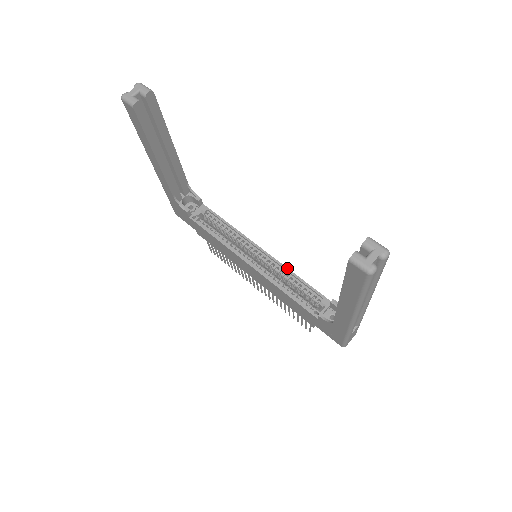
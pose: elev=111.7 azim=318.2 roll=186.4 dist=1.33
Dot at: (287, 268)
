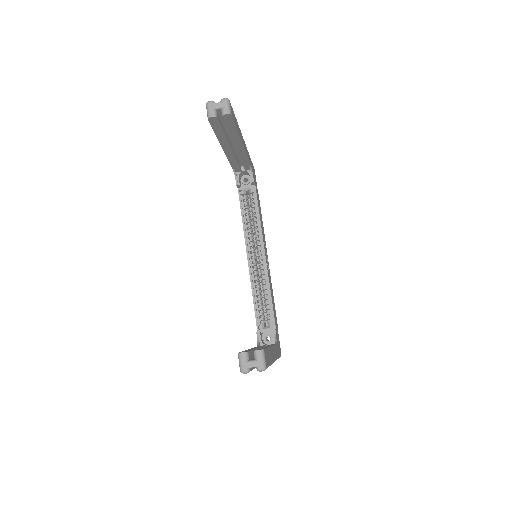
Dot at: (269, 281)
